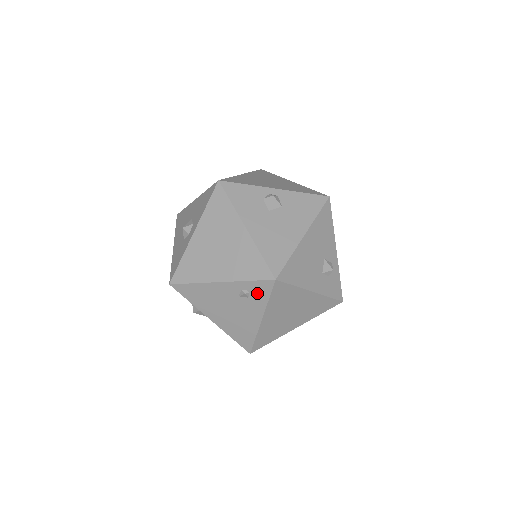
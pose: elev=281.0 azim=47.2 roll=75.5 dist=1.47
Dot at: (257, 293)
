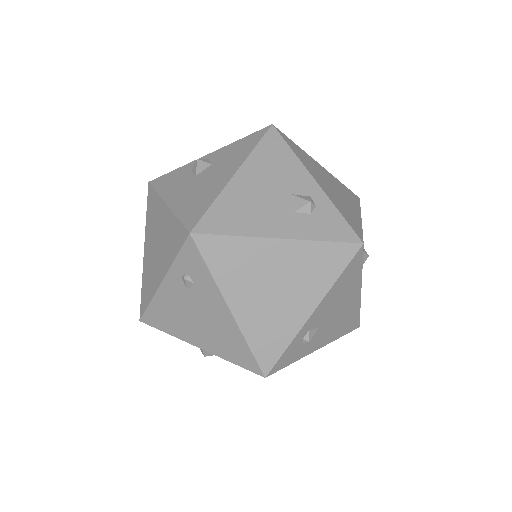
Dot at: (194, 270)
